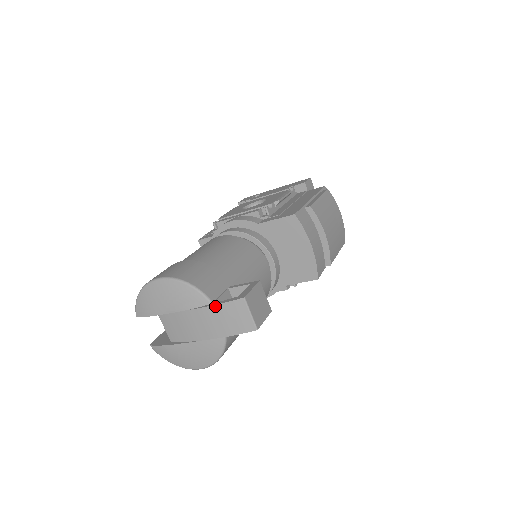
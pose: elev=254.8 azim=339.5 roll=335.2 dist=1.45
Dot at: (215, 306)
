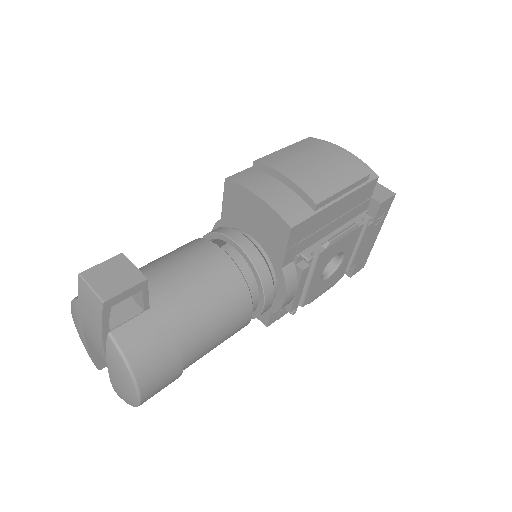
Dot at: (79, 304)
